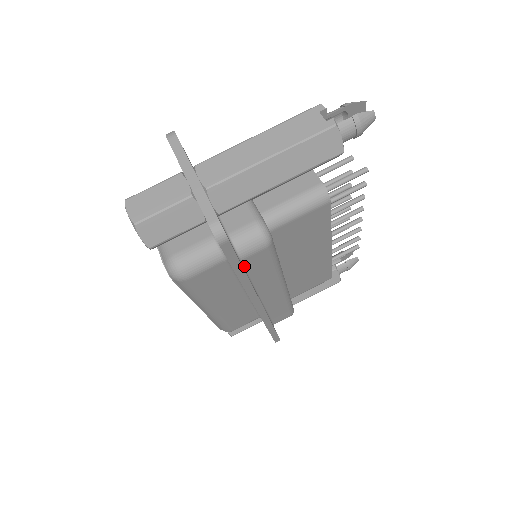
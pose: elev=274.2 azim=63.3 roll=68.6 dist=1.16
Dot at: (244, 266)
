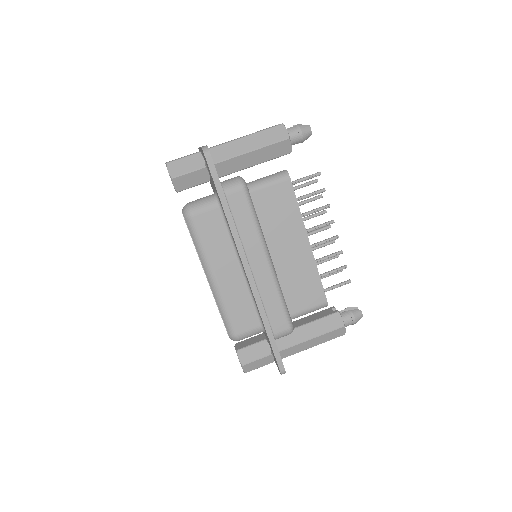
Dot at: (229, 205)
